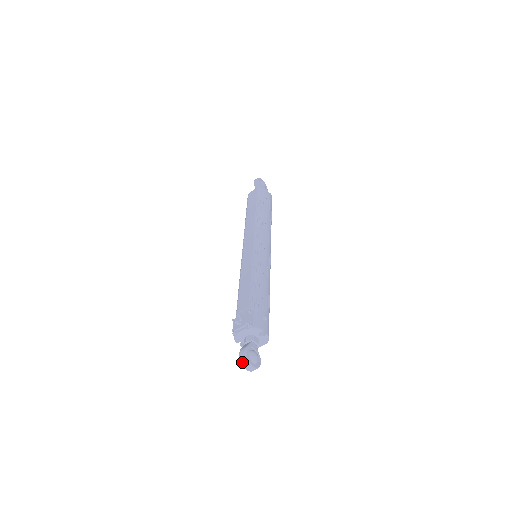
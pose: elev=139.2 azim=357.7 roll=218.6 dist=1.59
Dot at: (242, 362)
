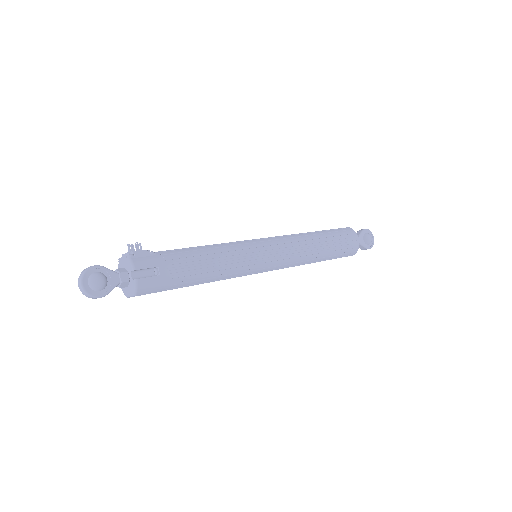
Dot at: (81, 272)
